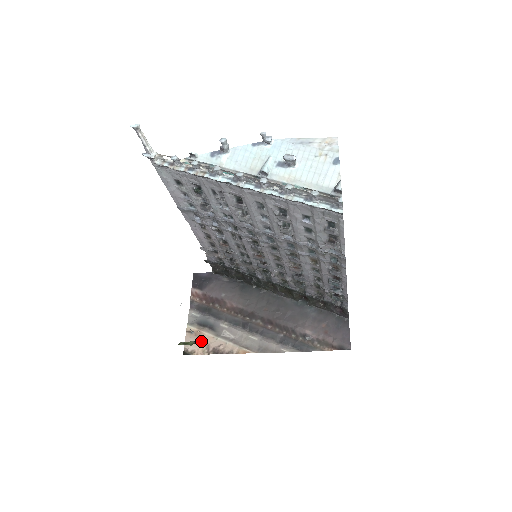
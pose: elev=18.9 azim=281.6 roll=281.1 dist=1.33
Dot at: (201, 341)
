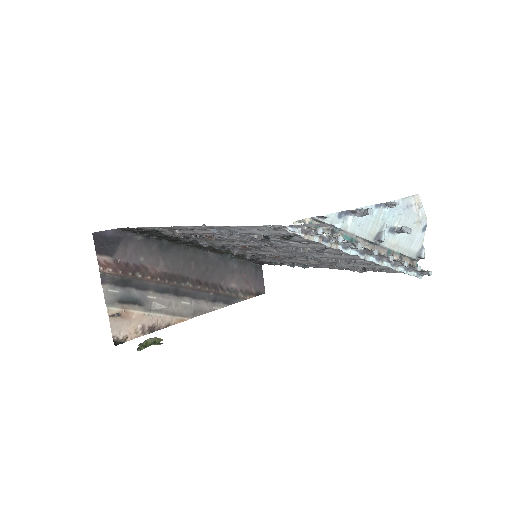
Dot at: (131, 323)
